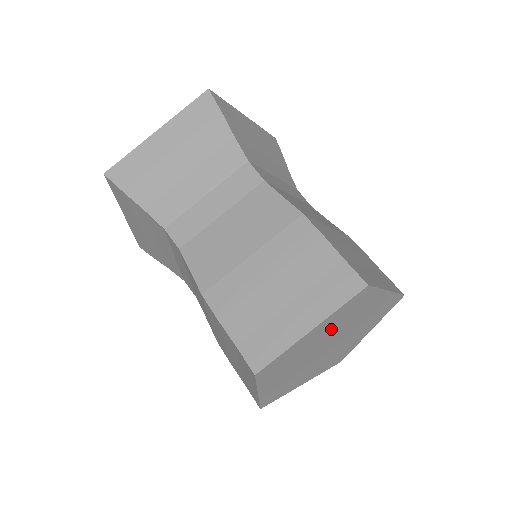
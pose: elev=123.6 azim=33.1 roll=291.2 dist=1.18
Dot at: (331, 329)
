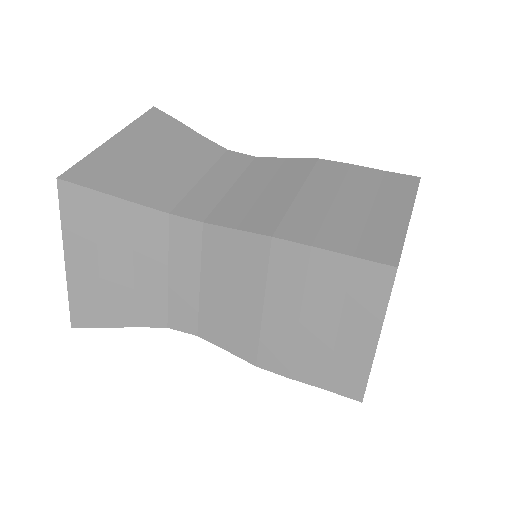
Dot at: occluded
